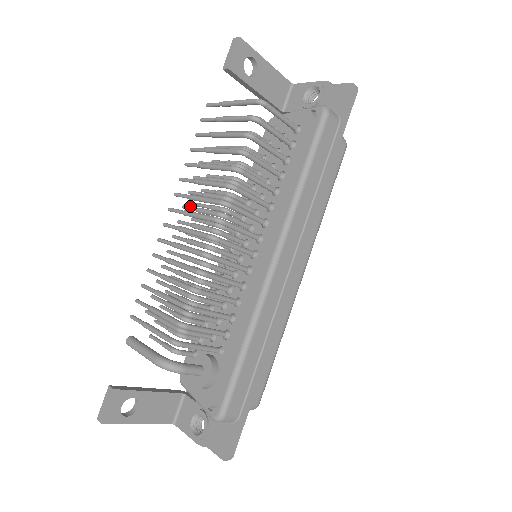
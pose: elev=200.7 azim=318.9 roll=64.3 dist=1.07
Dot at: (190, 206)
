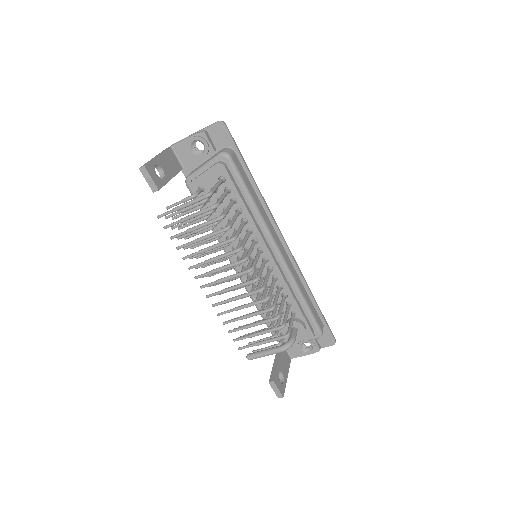
Dot at: occluded
